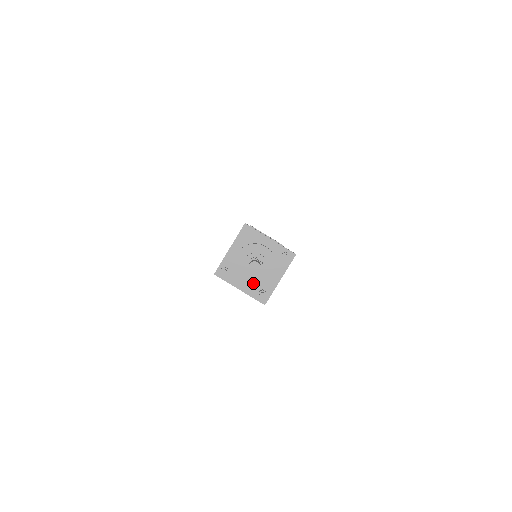
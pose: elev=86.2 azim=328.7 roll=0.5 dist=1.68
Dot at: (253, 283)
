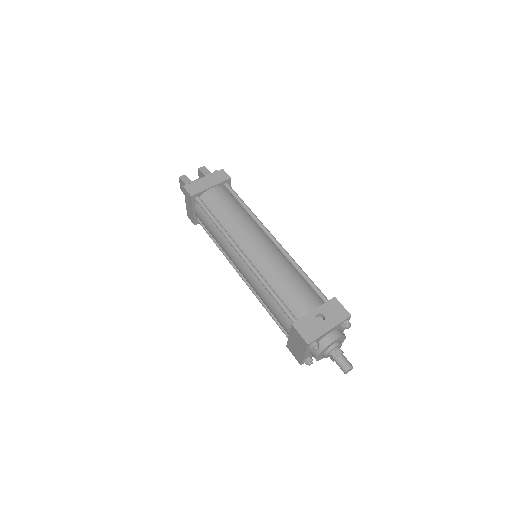
Dot at: occluded
